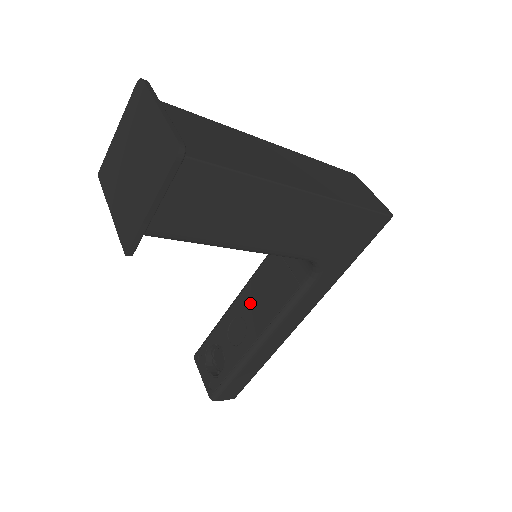
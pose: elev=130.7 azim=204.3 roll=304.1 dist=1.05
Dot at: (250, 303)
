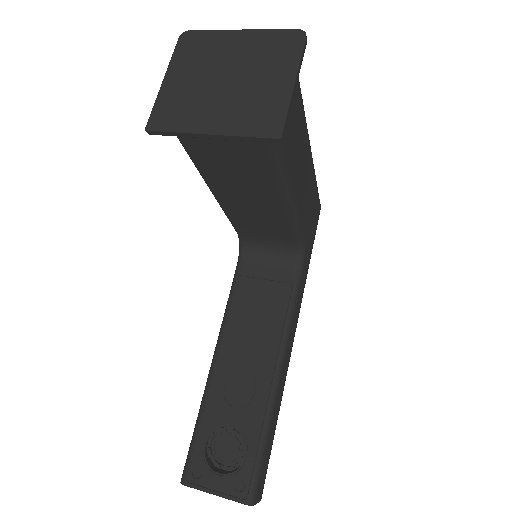
Dot at: (240, 345)
